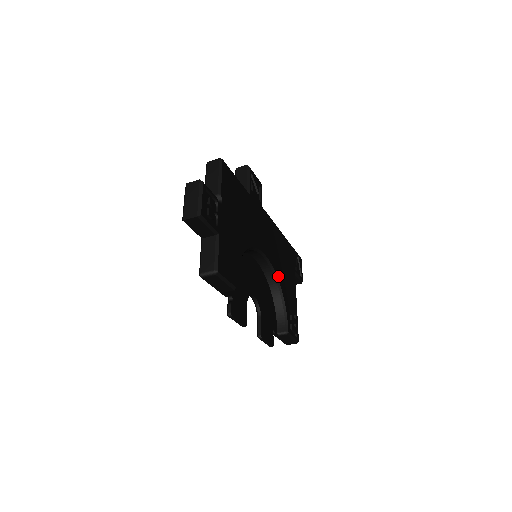
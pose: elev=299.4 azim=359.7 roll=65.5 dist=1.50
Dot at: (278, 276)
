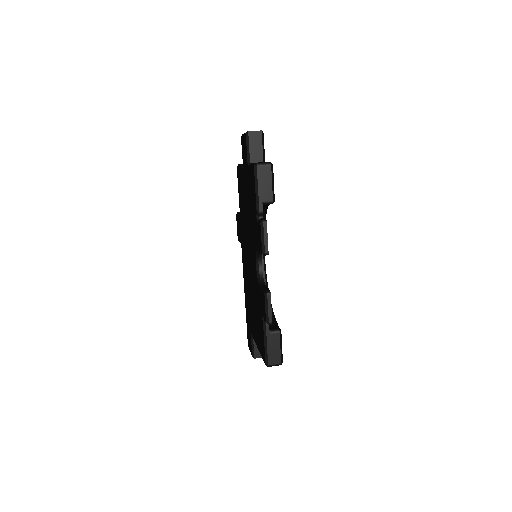
Dot at: occluded
